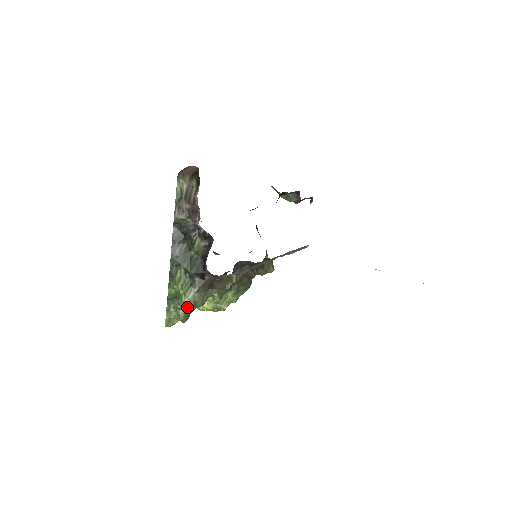
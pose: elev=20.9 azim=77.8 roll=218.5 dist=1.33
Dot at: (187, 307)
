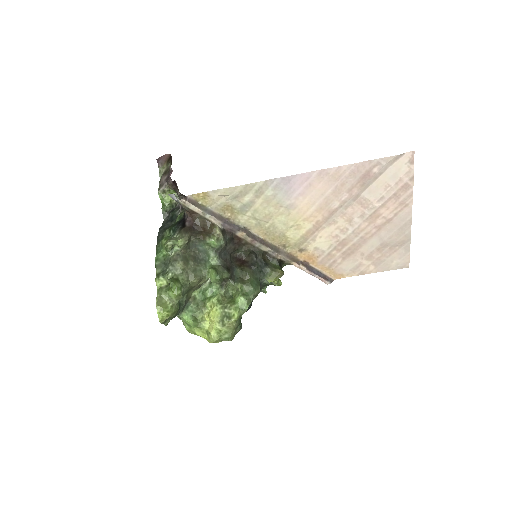
Dot at: (176, 270)
